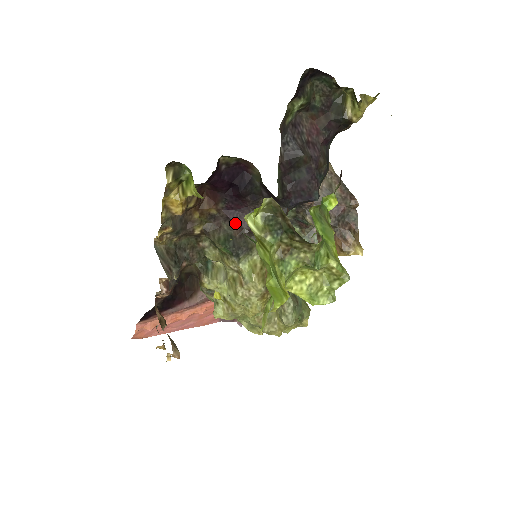
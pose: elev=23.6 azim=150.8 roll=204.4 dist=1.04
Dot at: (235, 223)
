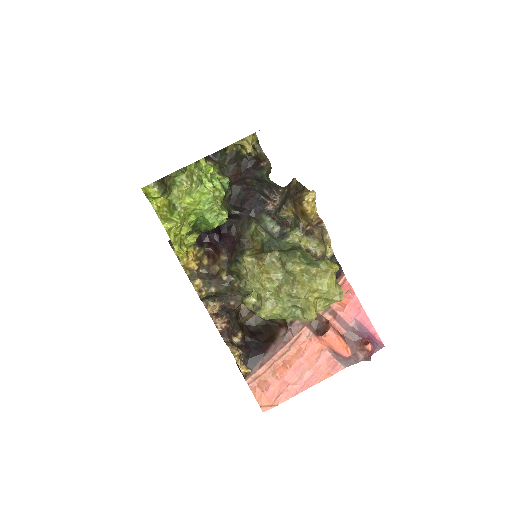
Dot at: (234, 251)
